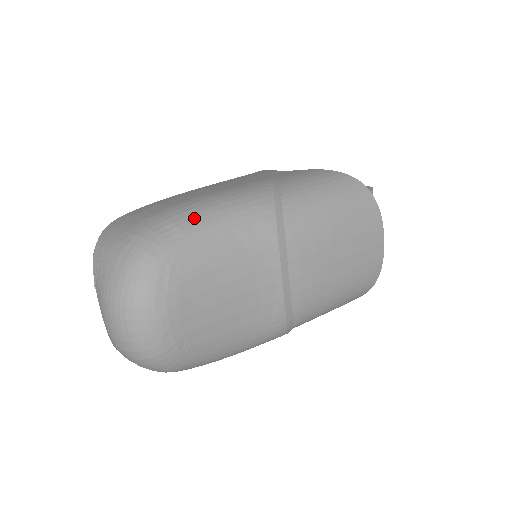
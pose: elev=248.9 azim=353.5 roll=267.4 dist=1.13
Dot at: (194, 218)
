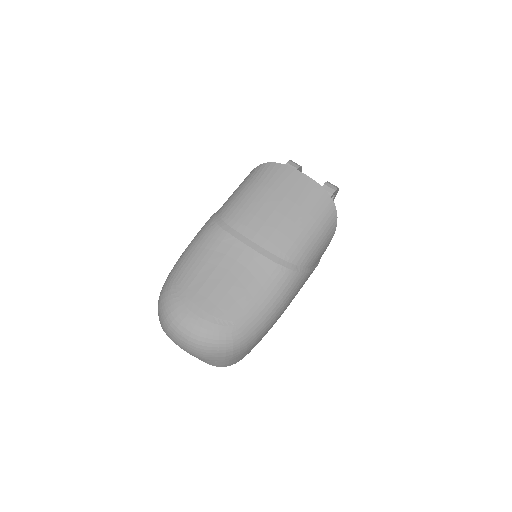
Dot at: (178, 261)
